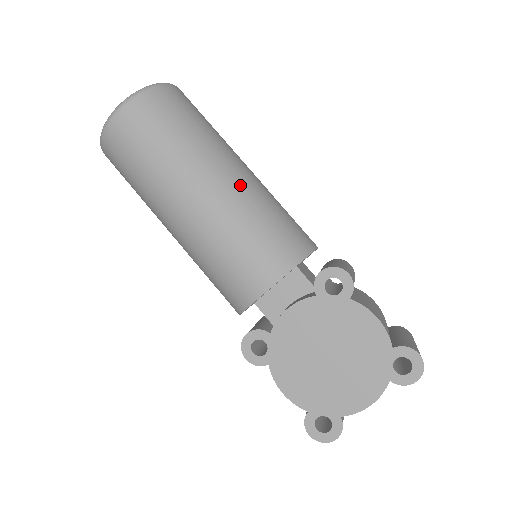
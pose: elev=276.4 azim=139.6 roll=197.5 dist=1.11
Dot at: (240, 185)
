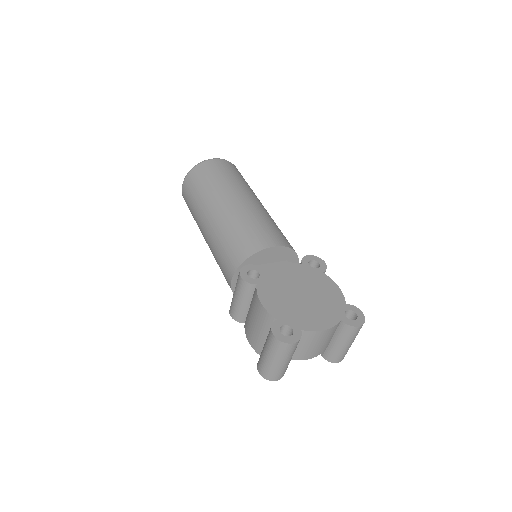
Dot at: (268, 213)
